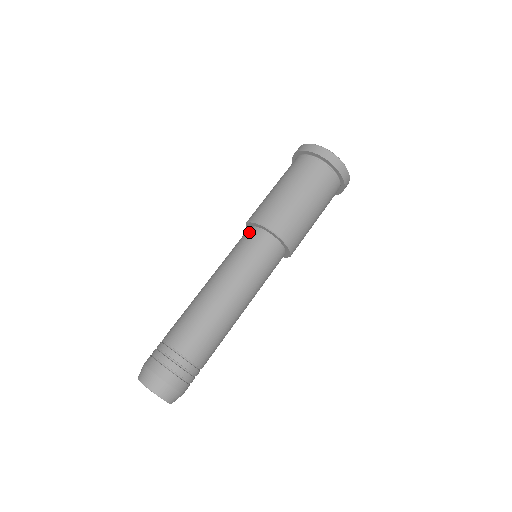
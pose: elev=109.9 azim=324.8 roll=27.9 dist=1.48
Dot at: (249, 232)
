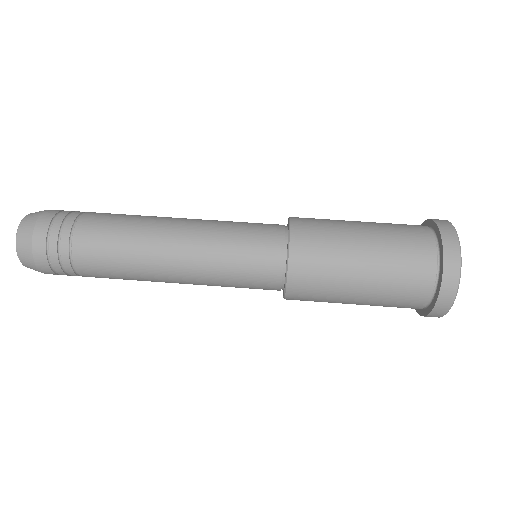
Dot at: occluded
